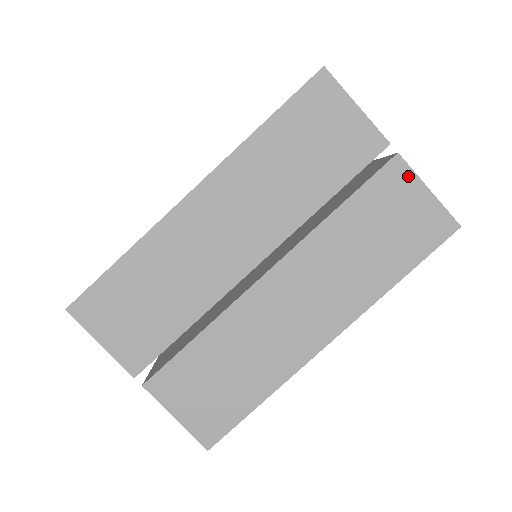
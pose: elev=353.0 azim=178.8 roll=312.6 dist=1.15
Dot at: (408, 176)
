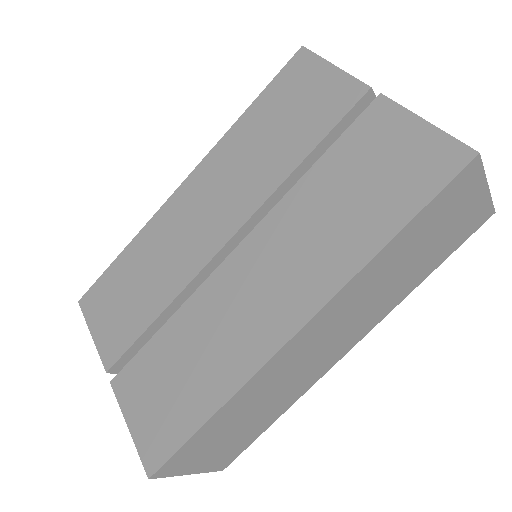
Dot at: (394, 113)
